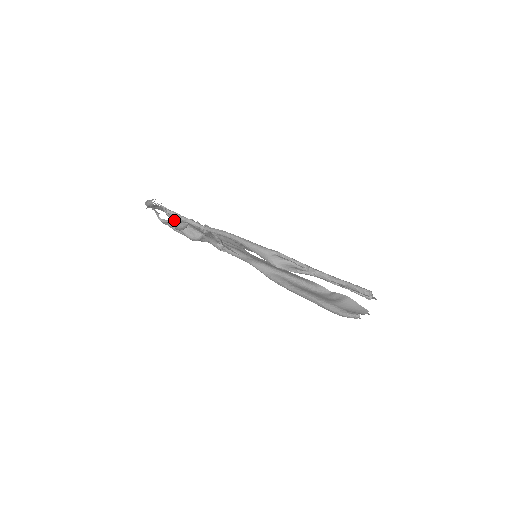
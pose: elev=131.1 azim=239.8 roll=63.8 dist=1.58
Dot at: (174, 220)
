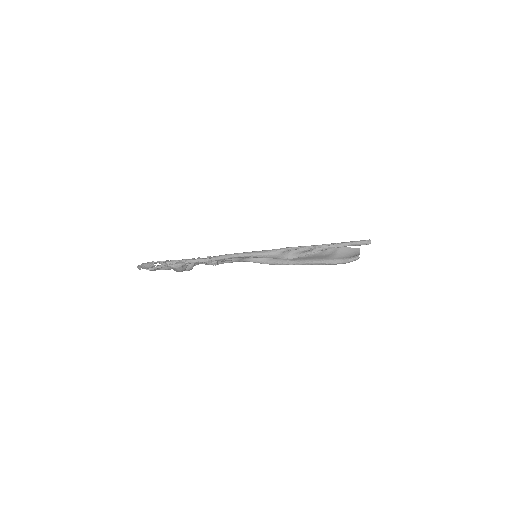
Dot at: (178, 267)
